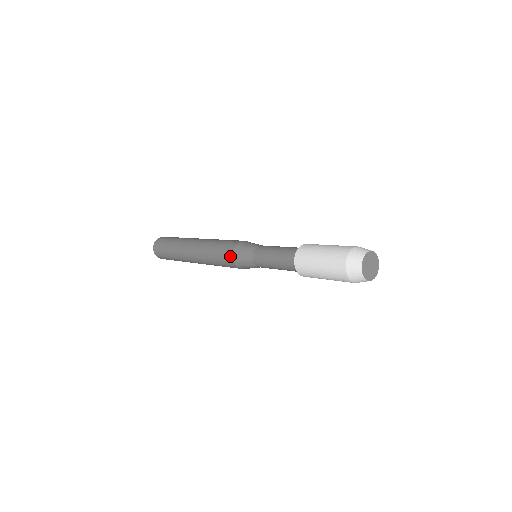
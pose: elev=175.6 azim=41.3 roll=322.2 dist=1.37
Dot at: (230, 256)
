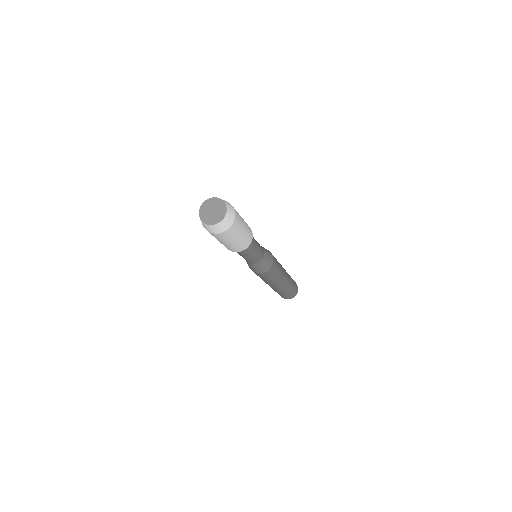
Dot at: occluded
